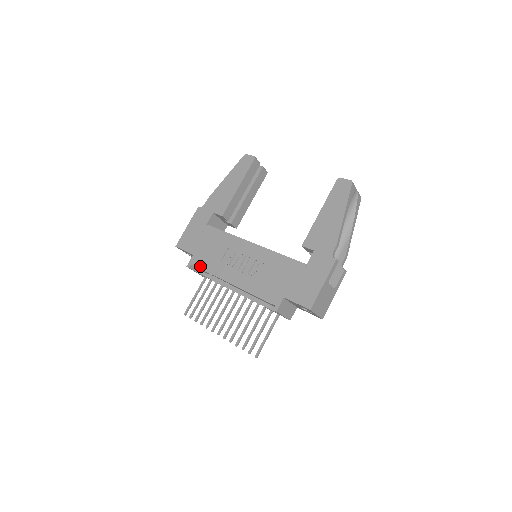
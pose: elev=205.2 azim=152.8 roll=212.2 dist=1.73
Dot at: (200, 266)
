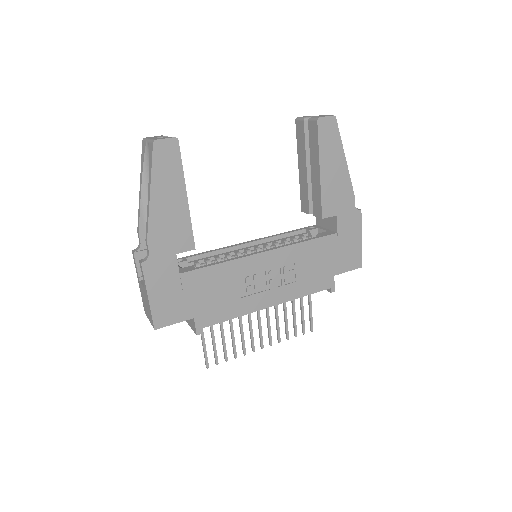
Dot at: (217, 321)
